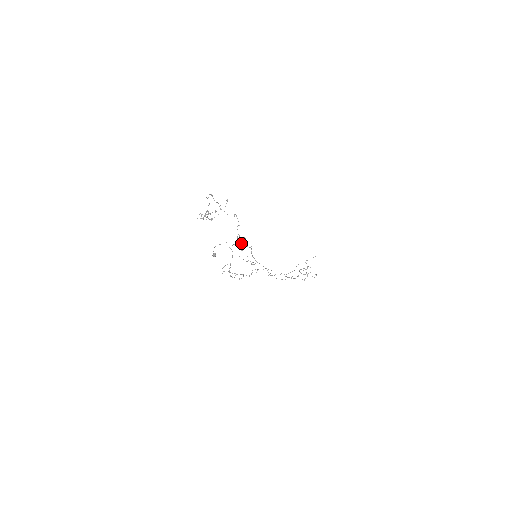
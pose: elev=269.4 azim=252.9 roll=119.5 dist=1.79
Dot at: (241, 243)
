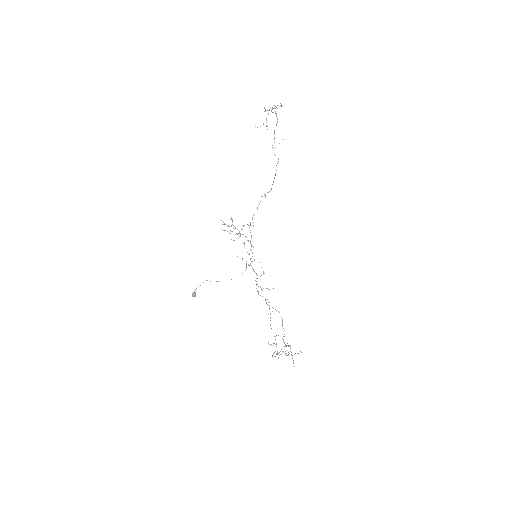
Dot at: occluded
